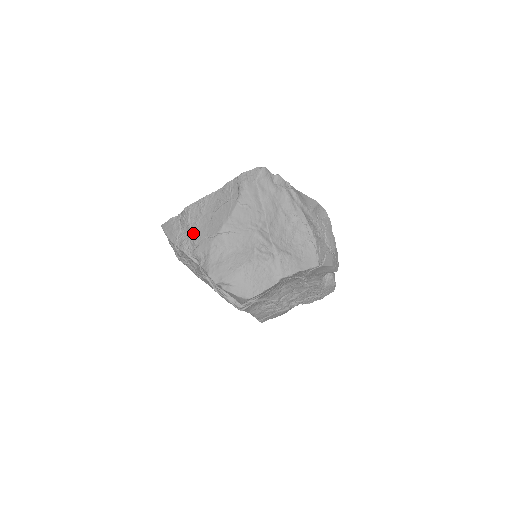
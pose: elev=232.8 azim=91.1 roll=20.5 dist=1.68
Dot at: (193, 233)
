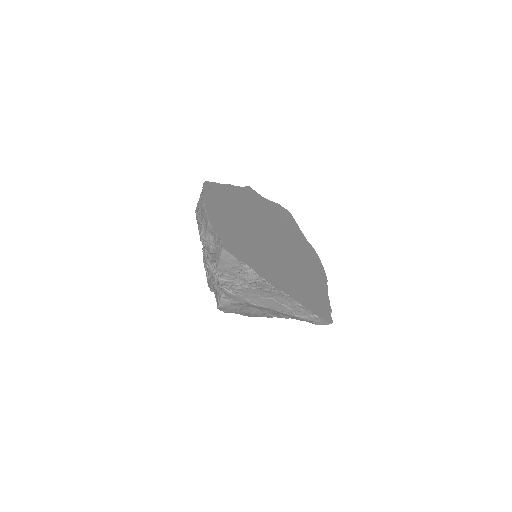
Dot at: (242, 288)
